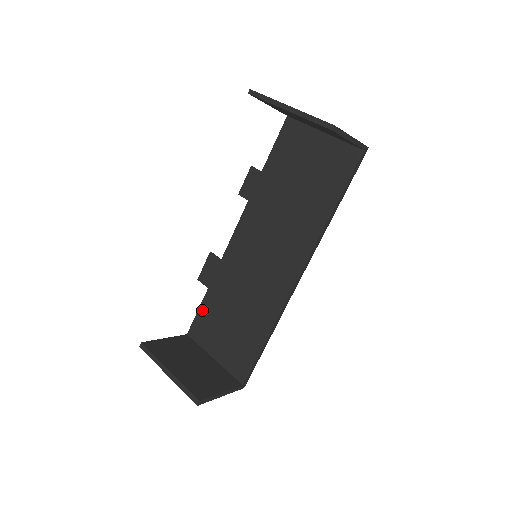
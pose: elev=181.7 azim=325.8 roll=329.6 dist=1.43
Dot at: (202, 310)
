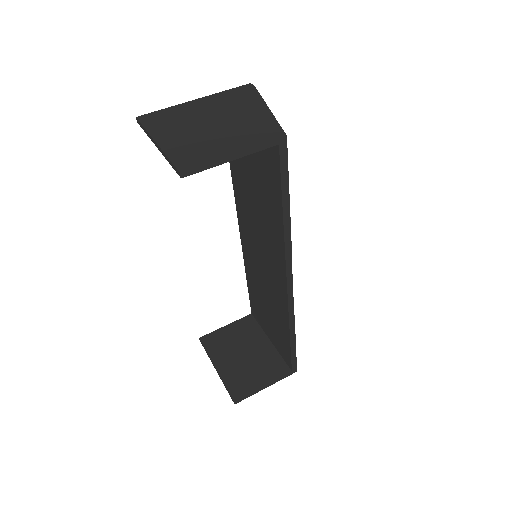
Dot at: (250, 296)
